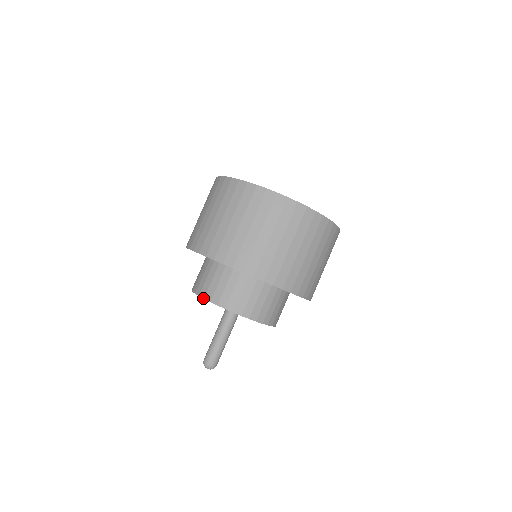
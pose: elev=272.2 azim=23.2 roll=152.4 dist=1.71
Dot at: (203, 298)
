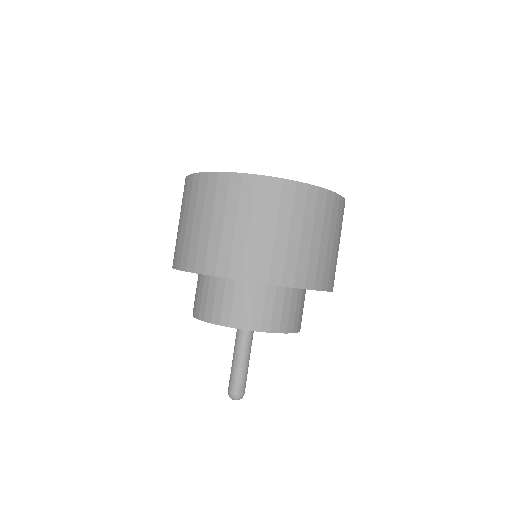
Dot at: (194, 317)
